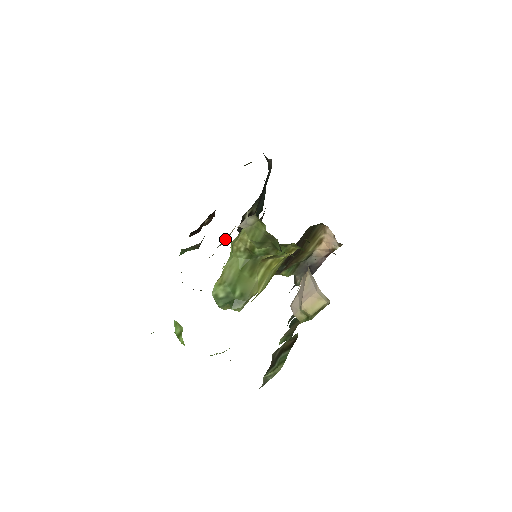
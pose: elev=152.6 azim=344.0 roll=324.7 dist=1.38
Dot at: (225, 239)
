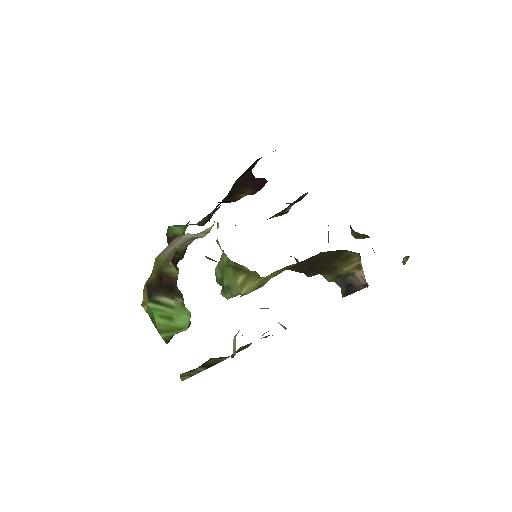
Dot at: occluded
